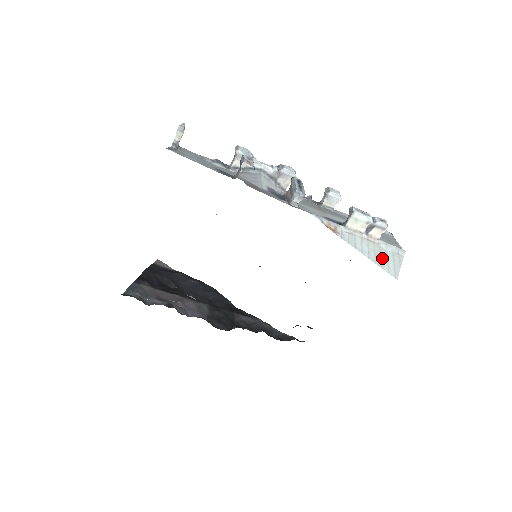
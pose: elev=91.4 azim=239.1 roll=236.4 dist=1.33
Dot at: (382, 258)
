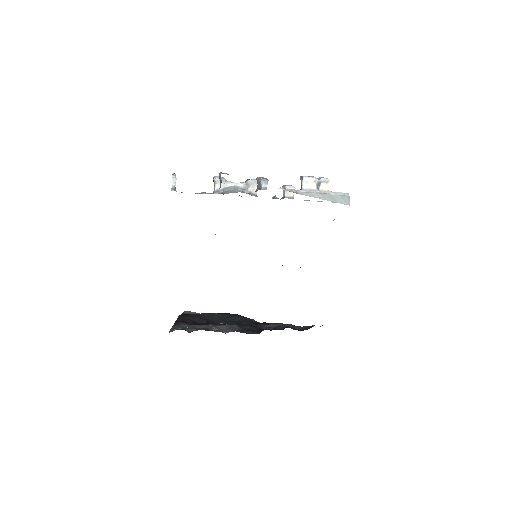
Dot at: (335, 199)
